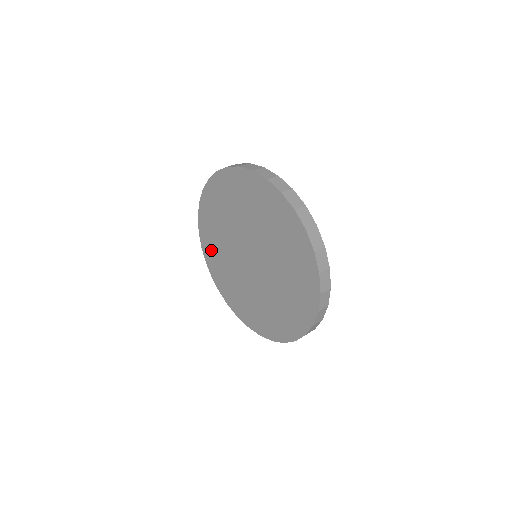
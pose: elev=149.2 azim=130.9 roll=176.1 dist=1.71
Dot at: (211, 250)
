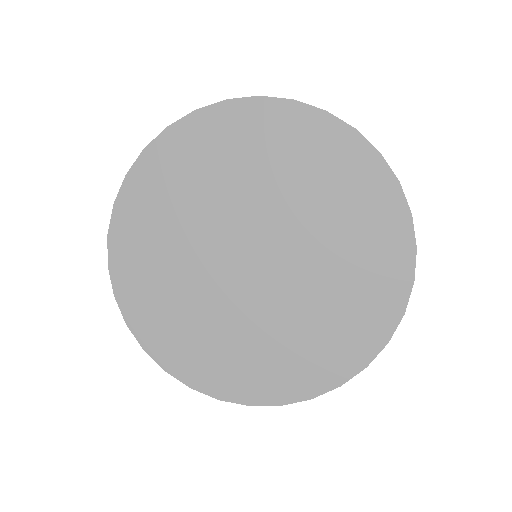
Dot at: (185, 348)
